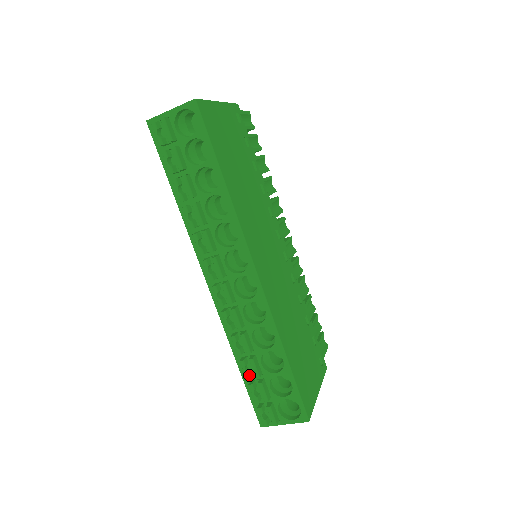
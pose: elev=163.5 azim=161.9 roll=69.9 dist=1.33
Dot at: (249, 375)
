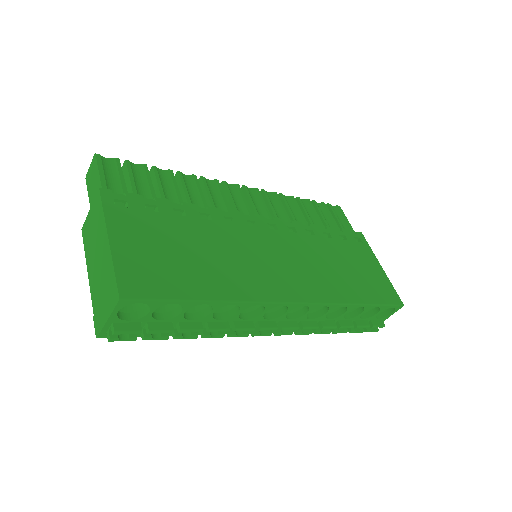
Dot at: (345, 331)
